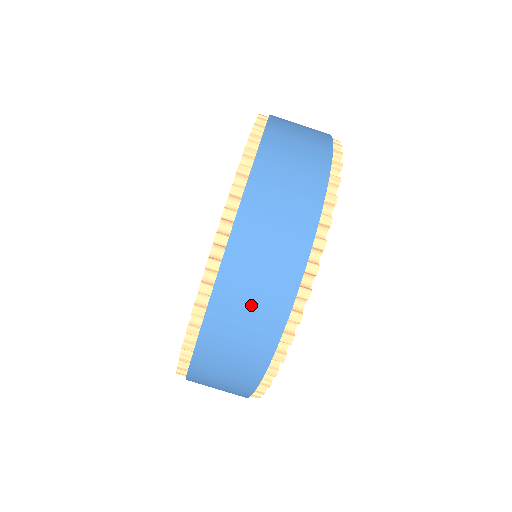
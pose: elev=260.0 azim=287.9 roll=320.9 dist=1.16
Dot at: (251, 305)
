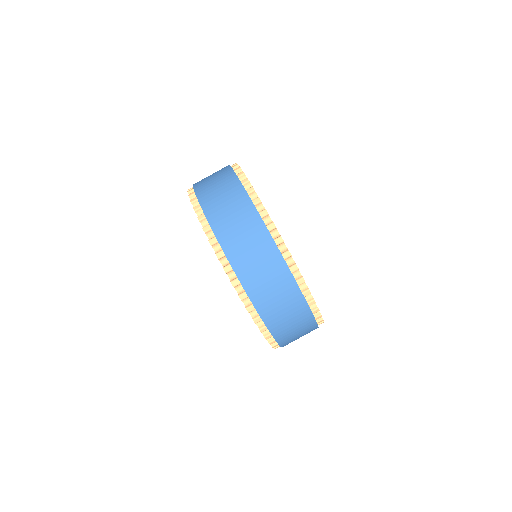
Dot at: (269, 283)
